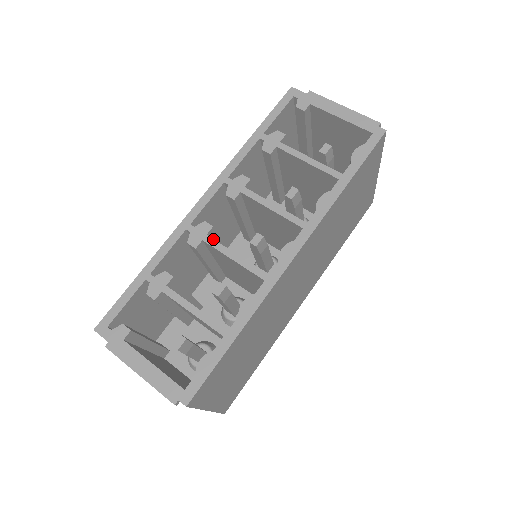
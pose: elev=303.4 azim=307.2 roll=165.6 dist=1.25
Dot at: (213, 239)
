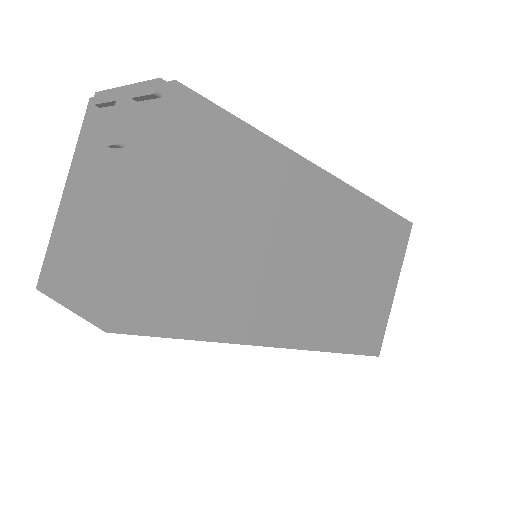
Dot at: occluded
